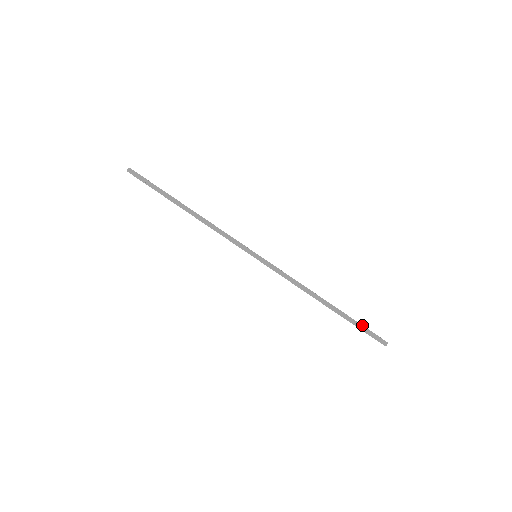
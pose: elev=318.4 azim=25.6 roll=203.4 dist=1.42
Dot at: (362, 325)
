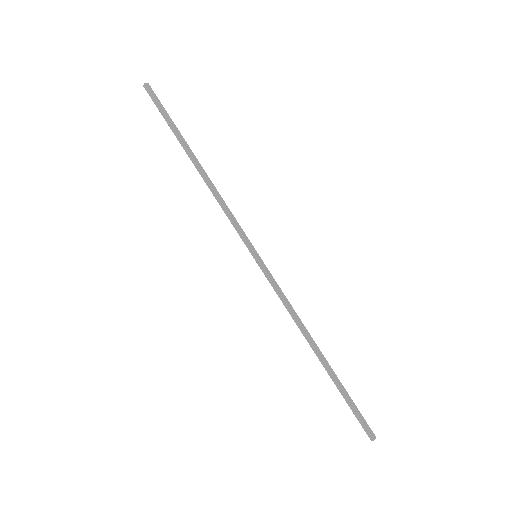
Dot at: occluded
